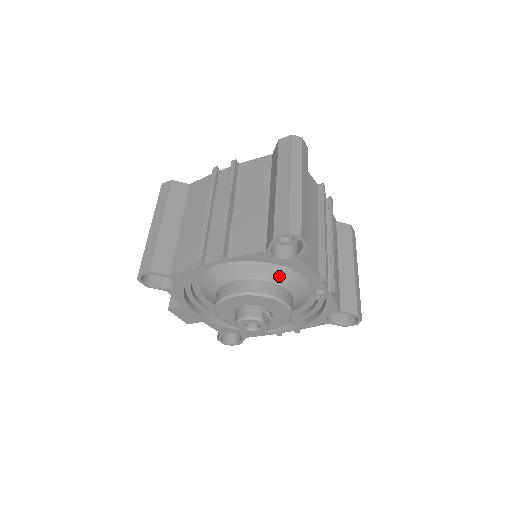
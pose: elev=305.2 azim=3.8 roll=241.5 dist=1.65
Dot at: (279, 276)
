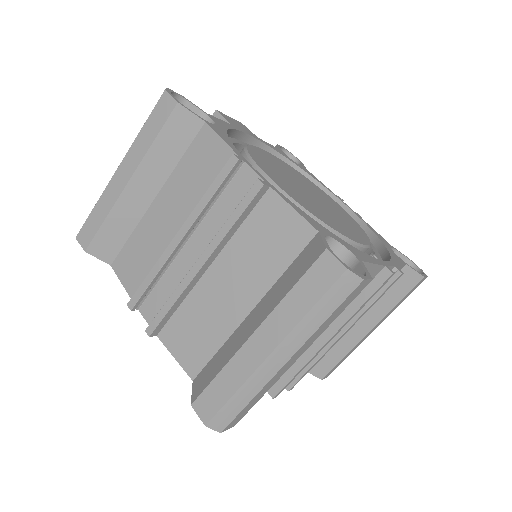
Dot at: occluded
